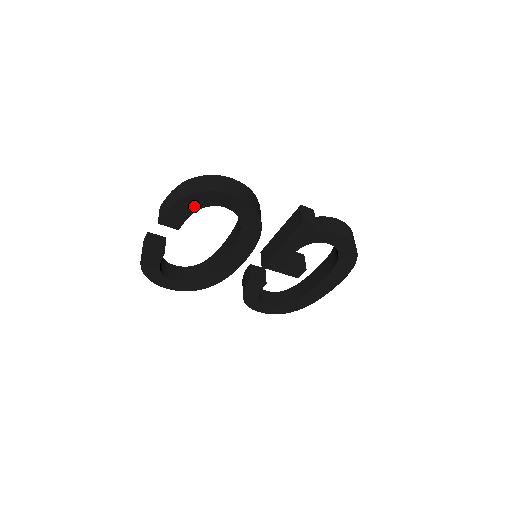
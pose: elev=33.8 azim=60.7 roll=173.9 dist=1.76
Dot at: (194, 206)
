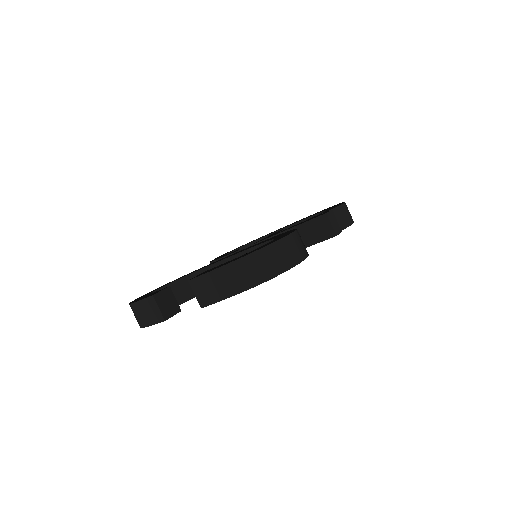
Dot at: occluded
